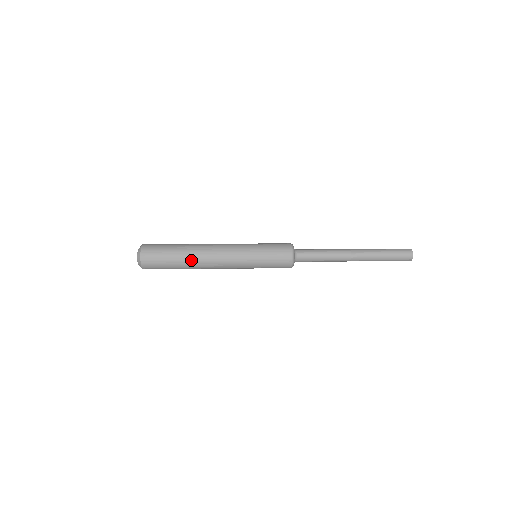
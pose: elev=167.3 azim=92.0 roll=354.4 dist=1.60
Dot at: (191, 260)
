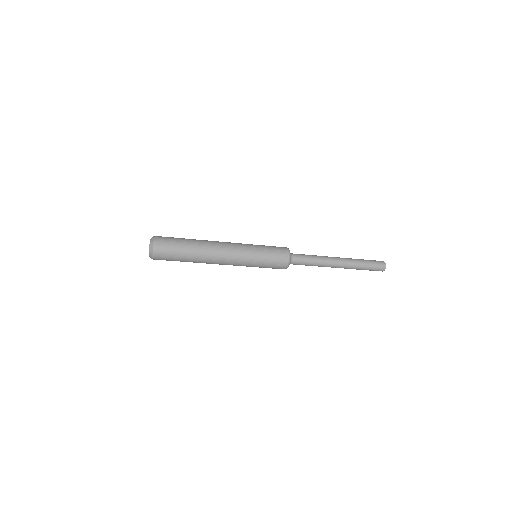
Dot at: (201, 244)
